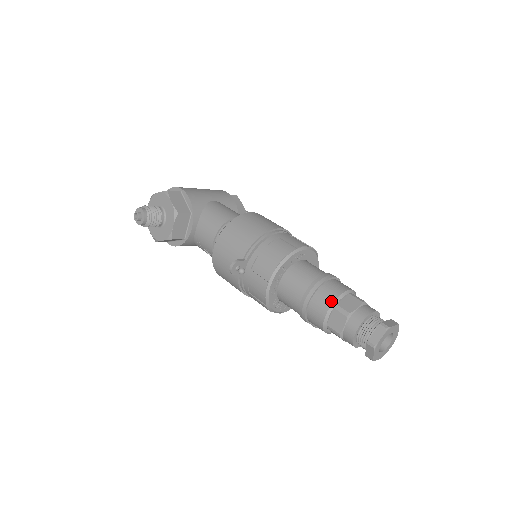
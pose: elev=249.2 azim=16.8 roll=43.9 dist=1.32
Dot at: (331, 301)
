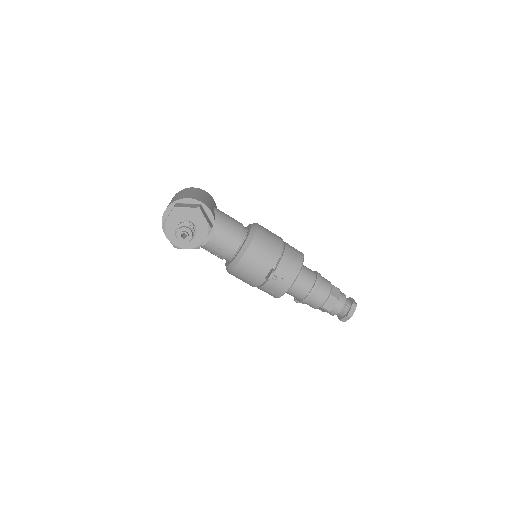
Dot at: (328, 293)
